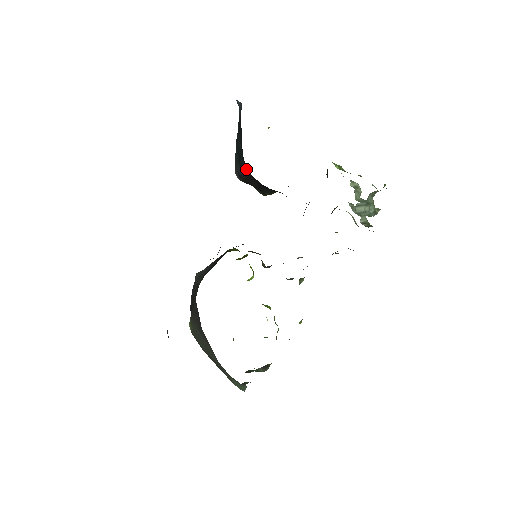
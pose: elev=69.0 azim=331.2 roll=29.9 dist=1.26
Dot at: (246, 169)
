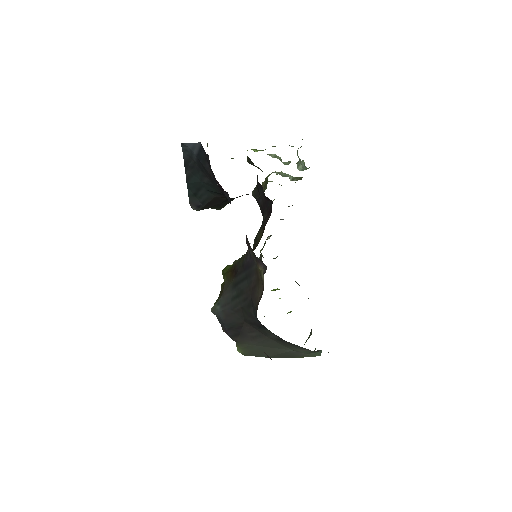
Dot at: (210, 196)
